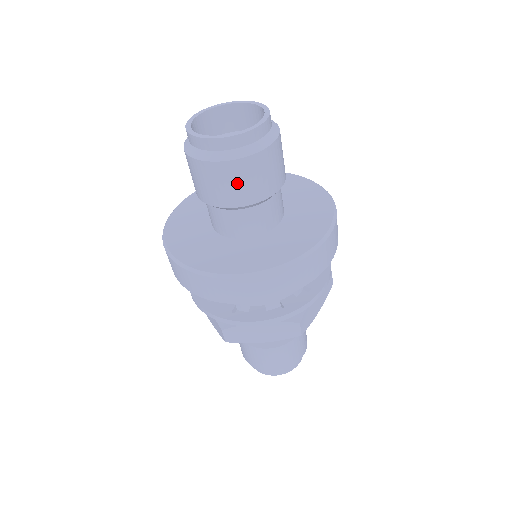
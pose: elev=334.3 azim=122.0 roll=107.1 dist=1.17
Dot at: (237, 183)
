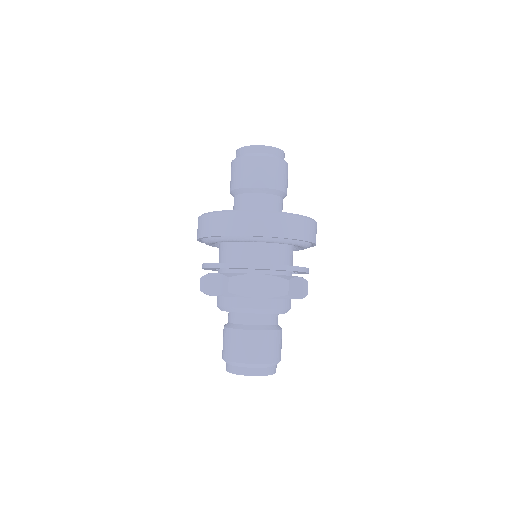
Dot at: (264, 171)
